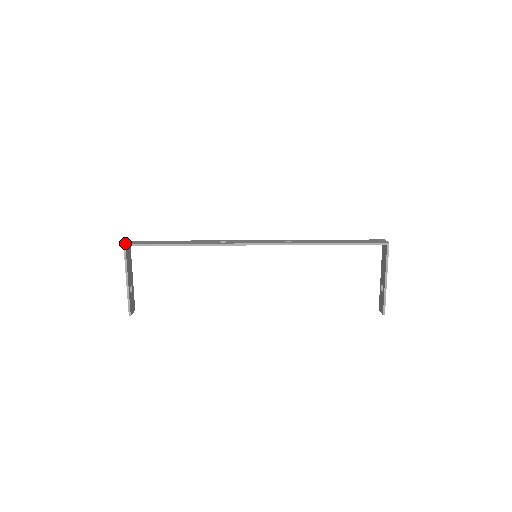
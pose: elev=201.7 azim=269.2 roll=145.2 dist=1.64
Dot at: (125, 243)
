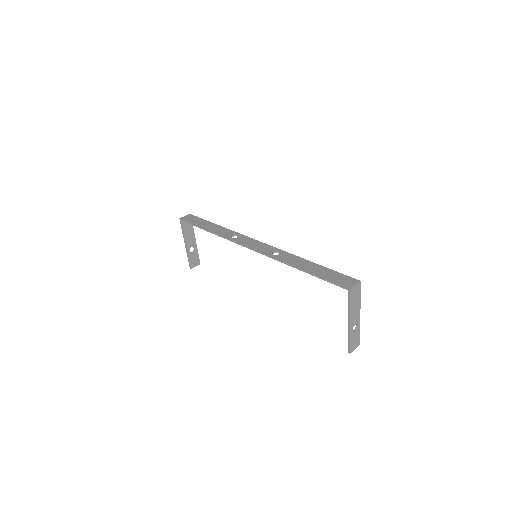
Dot at: (182, 217)
